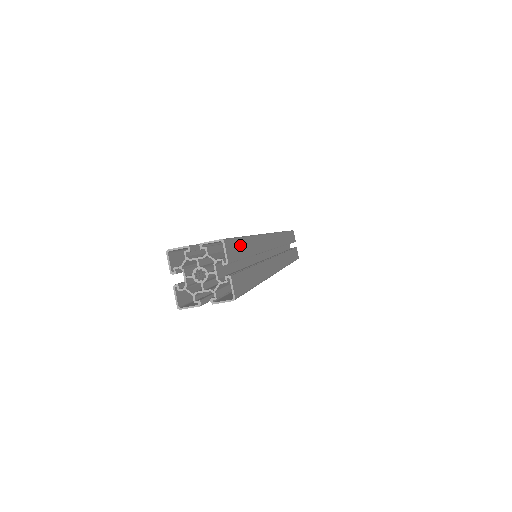
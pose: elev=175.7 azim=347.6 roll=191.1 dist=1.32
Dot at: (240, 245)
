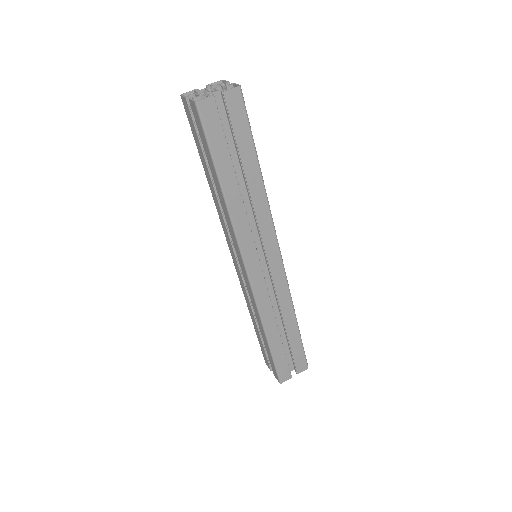
Dot at: occluded
